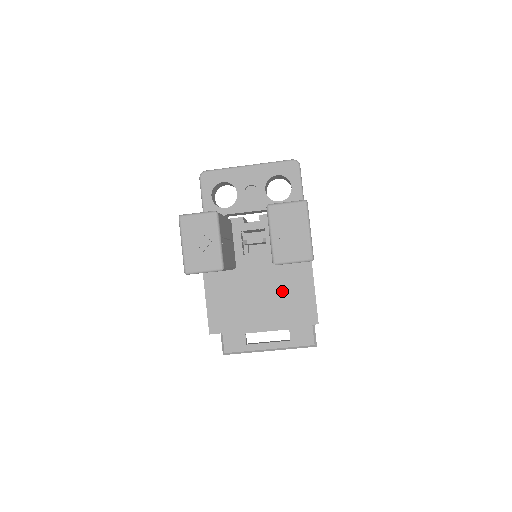
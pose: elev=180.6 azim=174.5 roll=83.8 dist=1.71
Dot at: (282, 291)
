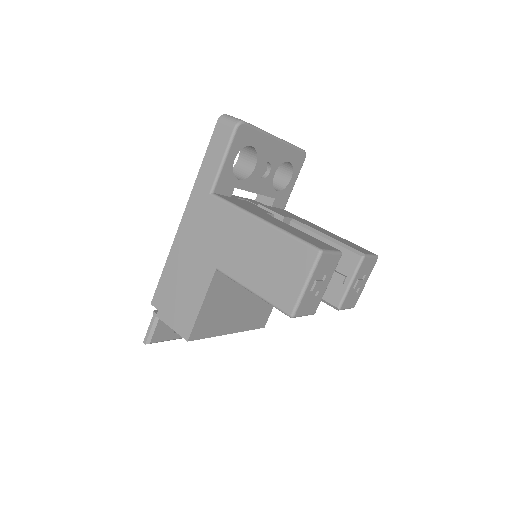
Dot at: occluded
